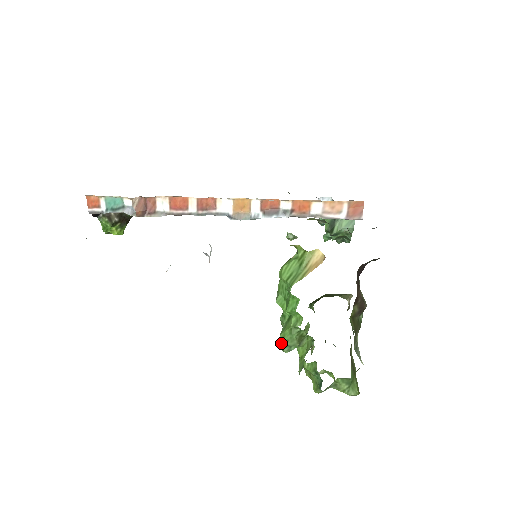
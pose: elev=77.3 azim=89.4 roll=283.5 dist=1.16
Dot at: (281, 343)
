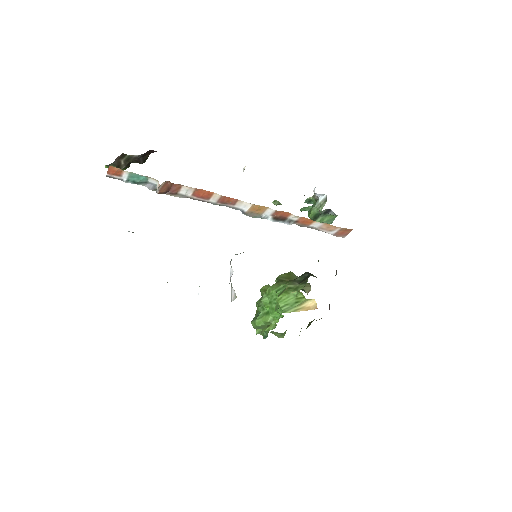
Dot at: (255, 325)
